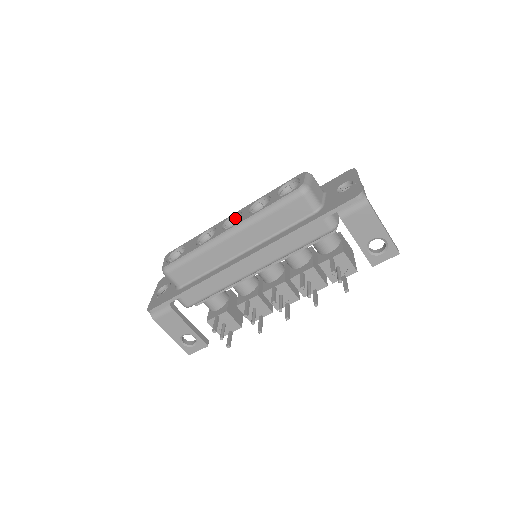
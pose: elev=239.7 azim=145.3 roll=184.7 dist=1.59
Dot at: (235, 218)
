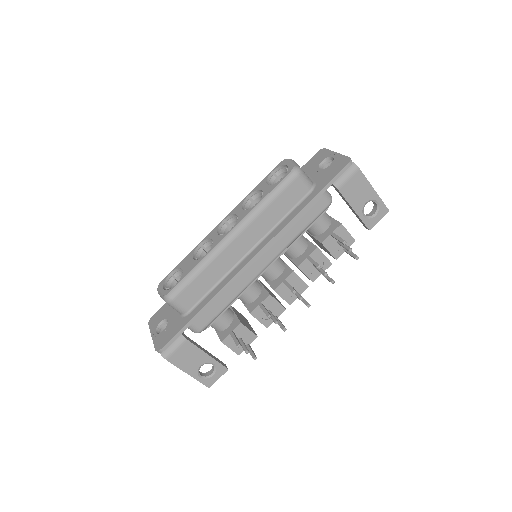
Dot at: (226, 223)
